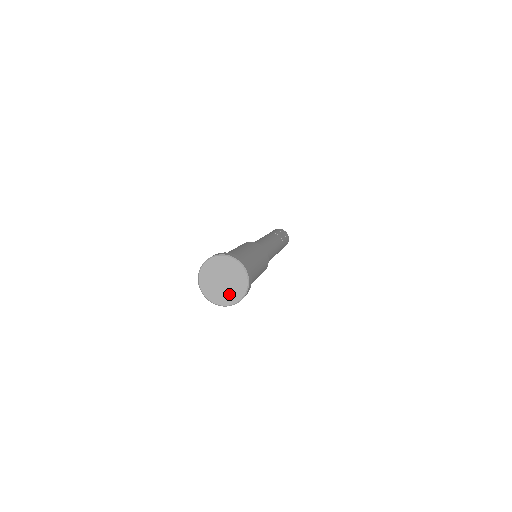
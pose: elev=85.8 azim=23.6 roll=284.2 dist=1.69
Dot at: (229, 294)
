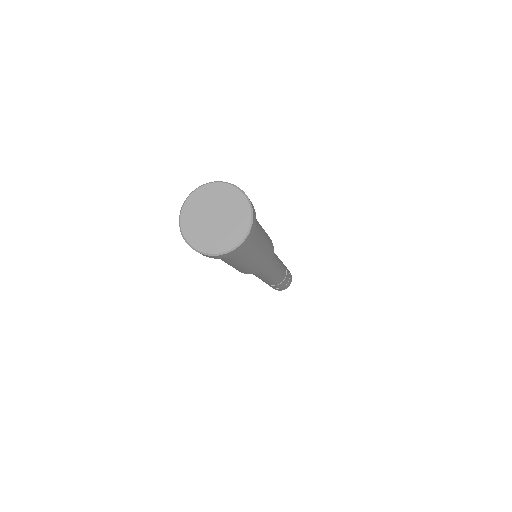
Dot at: (227, 234)
